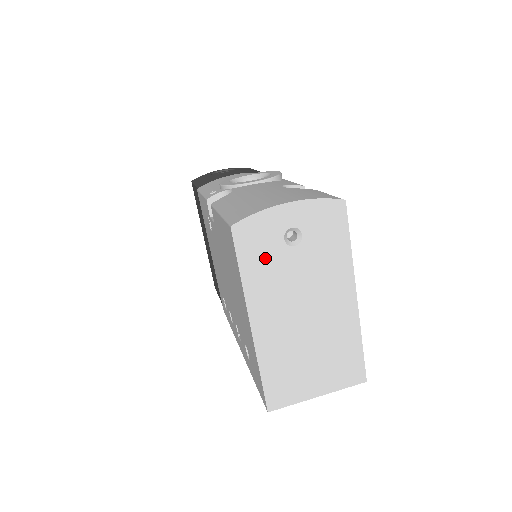
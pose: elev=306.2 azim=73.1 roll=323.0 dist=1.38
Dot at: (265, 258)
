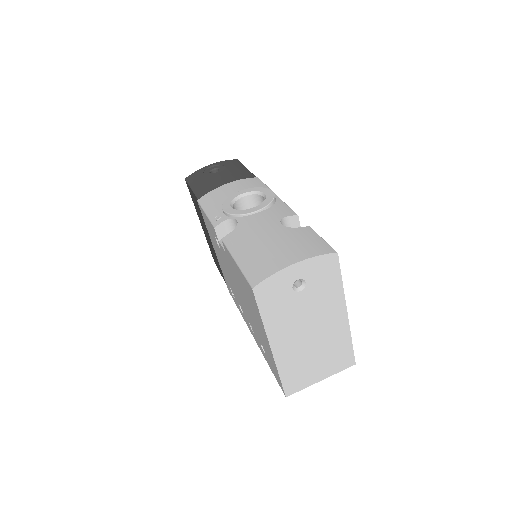
Dot at: (279, 303)
